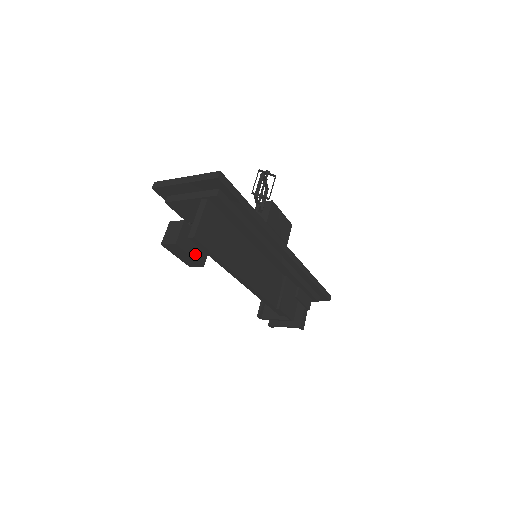
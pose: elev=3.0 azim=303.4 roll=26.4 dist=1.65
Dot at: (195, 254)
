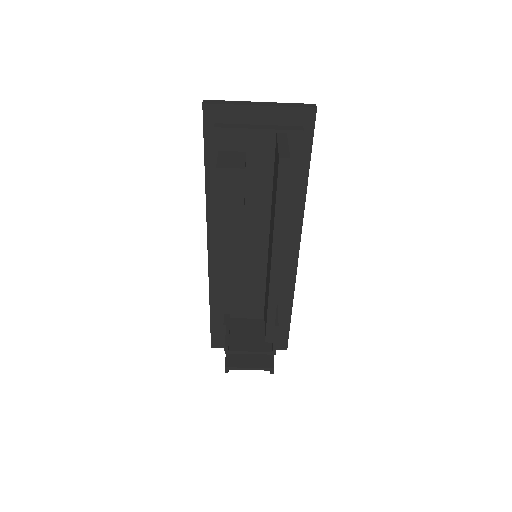
Dot at: occluded
